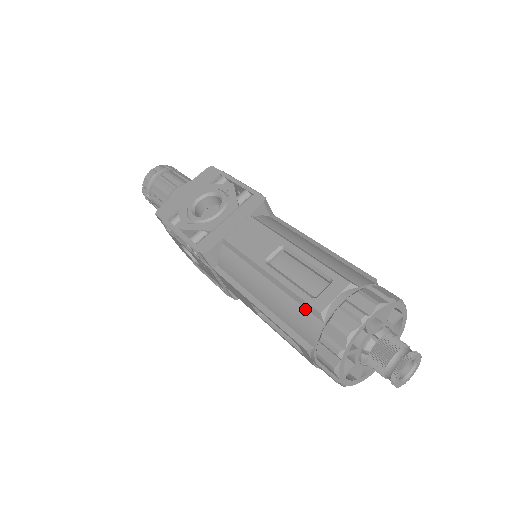
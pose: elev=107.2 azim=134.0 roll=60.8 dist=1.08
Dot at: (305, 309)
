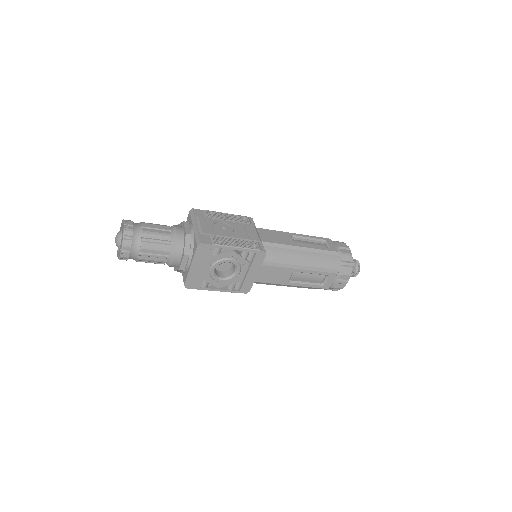
Dot at: (318, 288)
